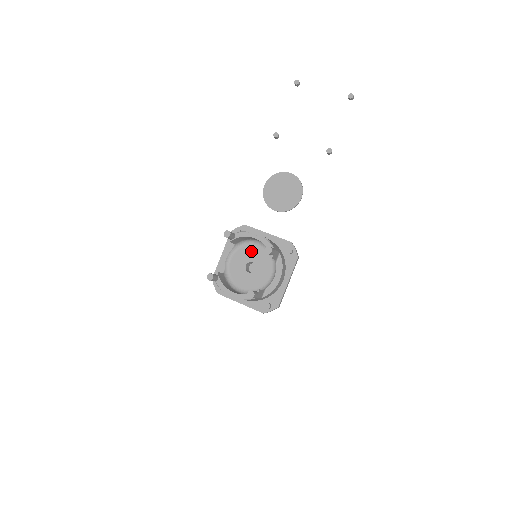
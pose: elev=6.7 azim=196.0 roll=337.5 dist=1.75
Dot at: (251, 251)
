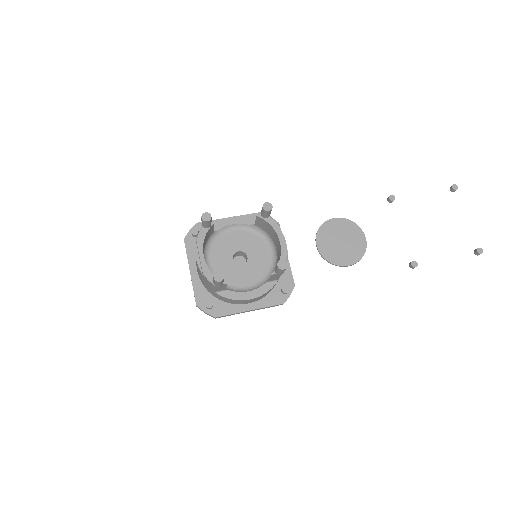
Dot at: (258, 247)
